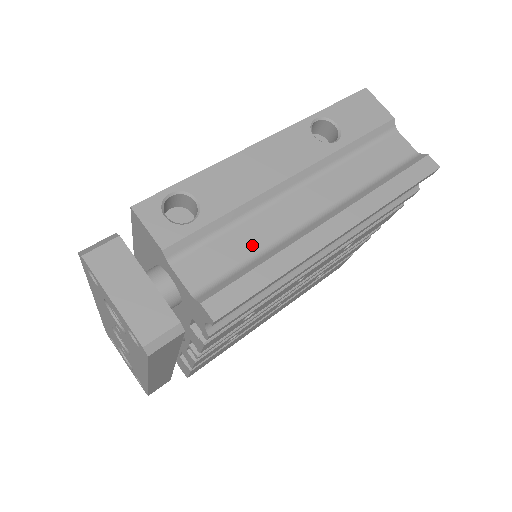
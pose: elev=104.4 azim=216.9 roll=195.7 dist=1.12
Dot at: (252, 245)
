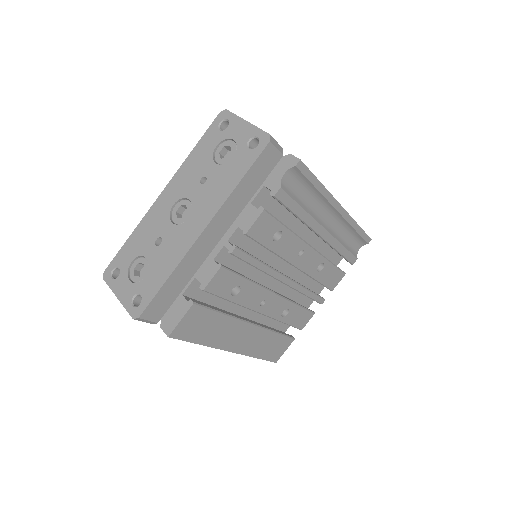
Dot at: occluded
